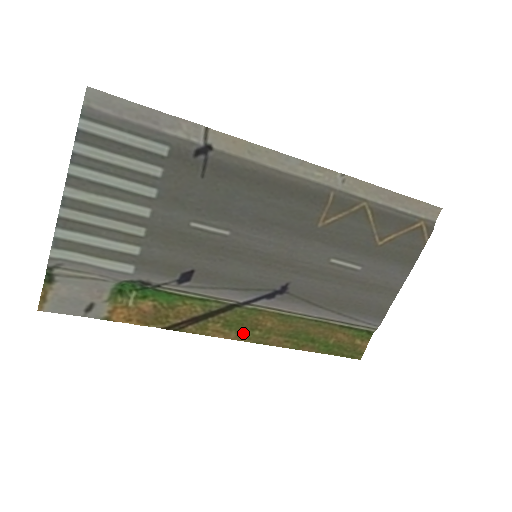
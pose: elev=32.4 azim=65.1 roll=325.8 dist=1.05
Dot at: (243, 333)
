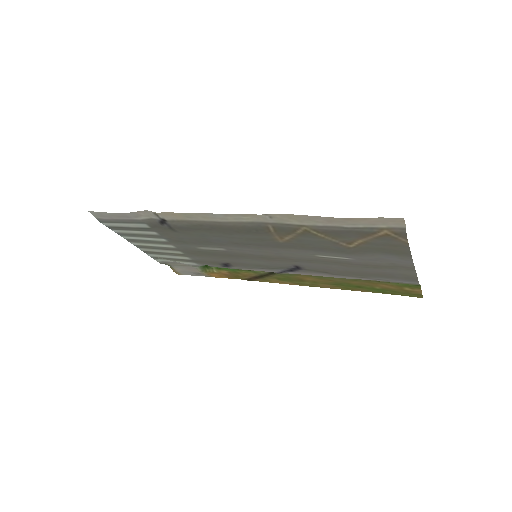
Dot at: (296, 282)
